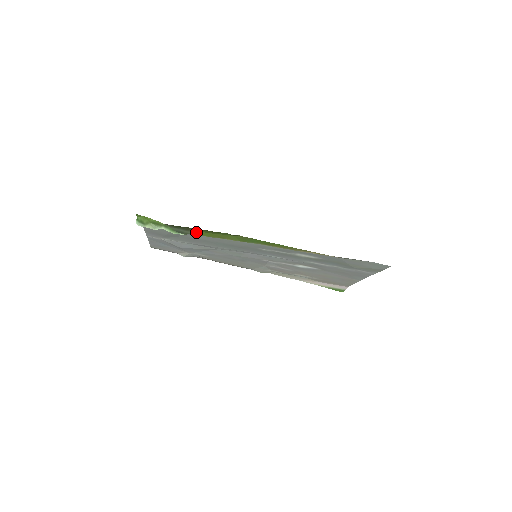
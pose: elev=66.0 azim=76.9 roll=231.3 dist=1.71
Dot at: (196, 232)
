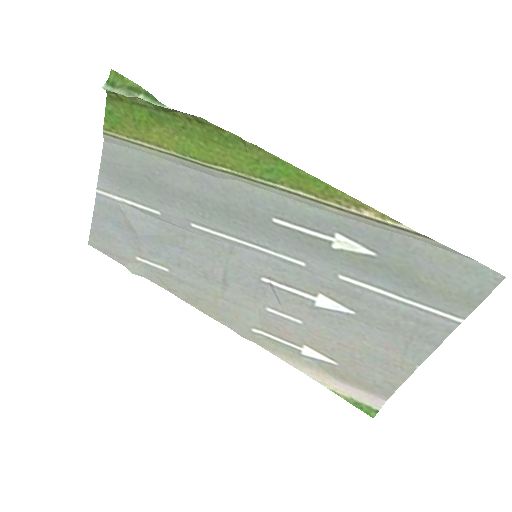
Dot at: (185, 144)
